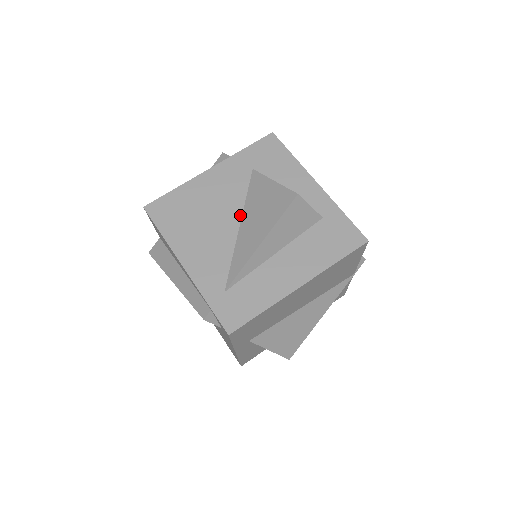
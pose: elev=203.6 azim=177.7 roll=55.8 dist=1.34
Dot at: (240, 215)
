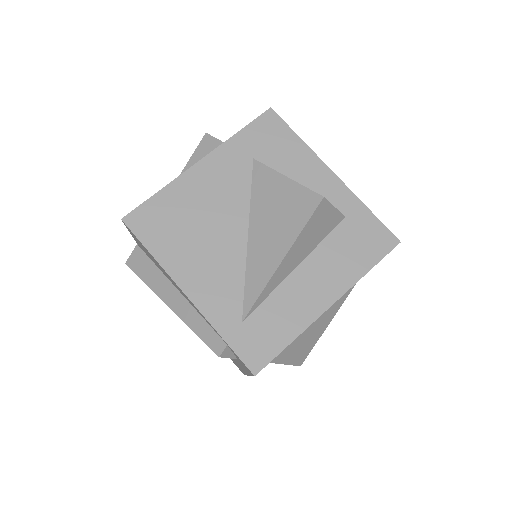
Dot at: (246, 221)
